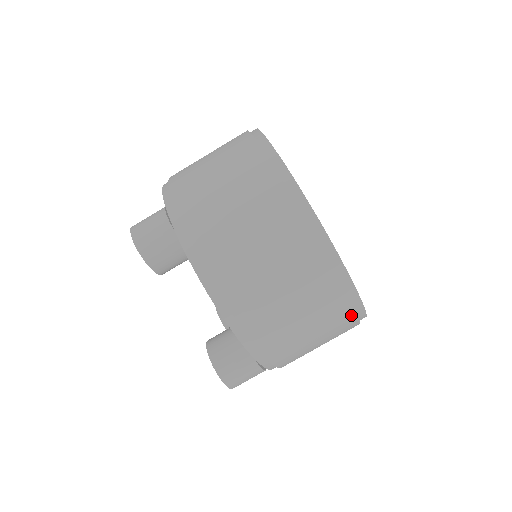
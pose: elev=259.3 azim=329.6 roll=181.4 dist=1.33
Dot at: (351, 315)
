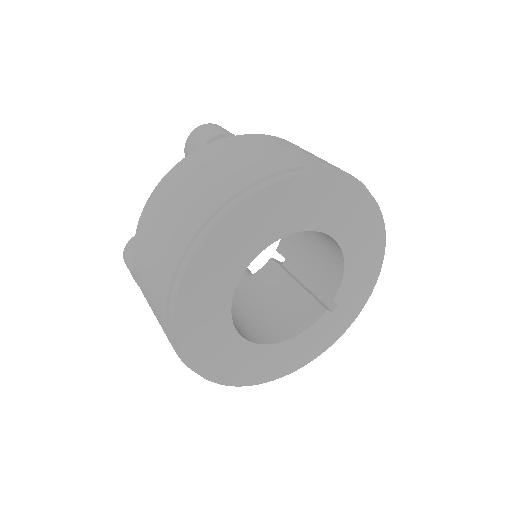
Dot at: occluded
